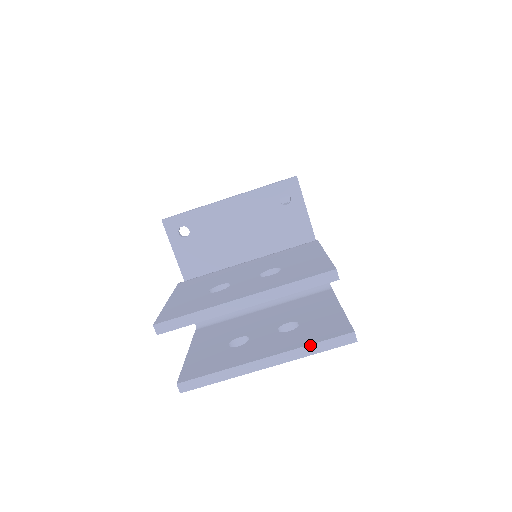
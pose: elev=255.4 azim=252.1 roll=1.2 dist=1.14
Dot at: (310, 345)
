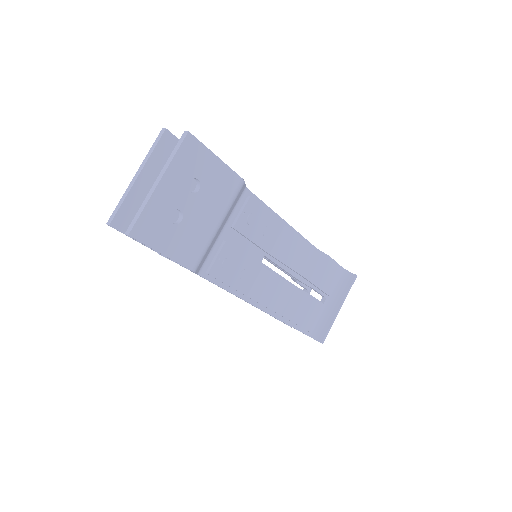
Dot at: (170, 155)
